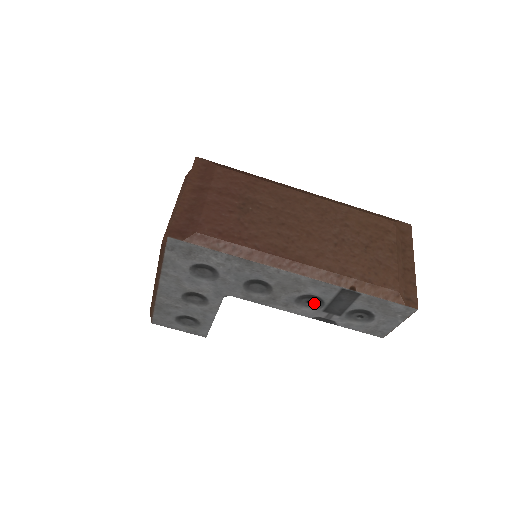
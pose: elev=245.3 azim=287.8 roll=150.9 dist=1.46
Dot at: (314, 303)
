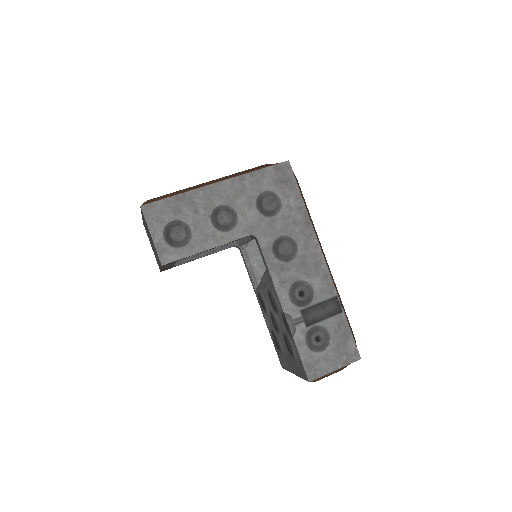
Dot at: (304, 296)
